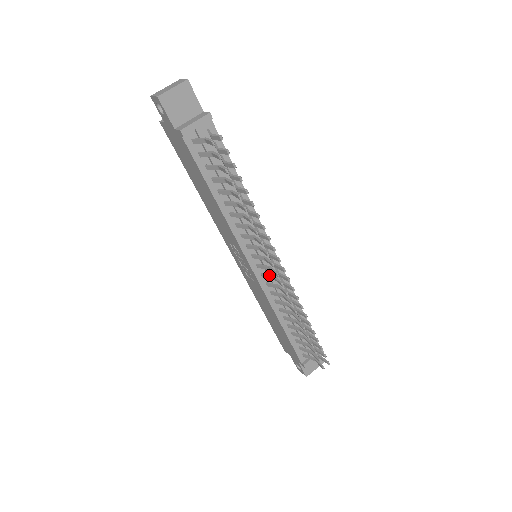
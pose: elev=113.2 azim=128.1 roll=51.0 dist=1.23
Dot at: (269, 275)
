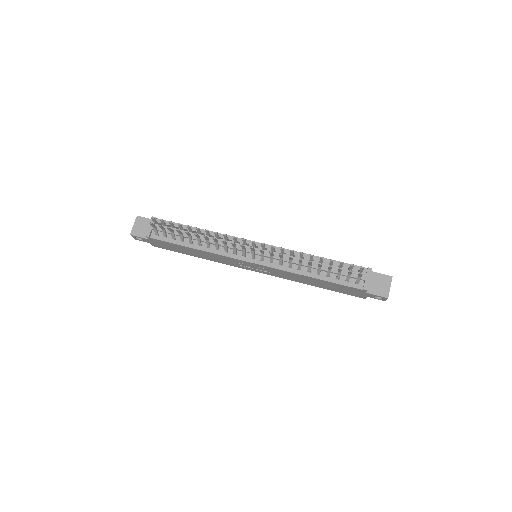
Dot at: occluded
